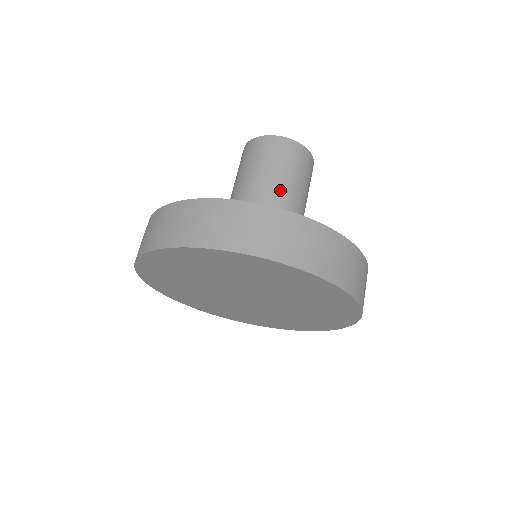
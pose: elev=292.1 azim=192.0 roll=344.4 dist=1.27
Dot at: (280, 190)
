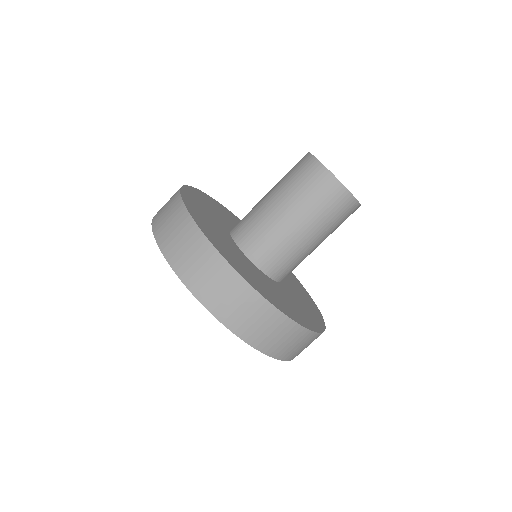
Dot at: (314, 243)
